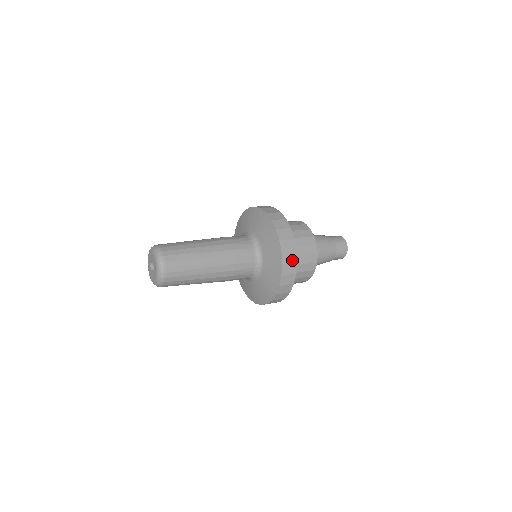
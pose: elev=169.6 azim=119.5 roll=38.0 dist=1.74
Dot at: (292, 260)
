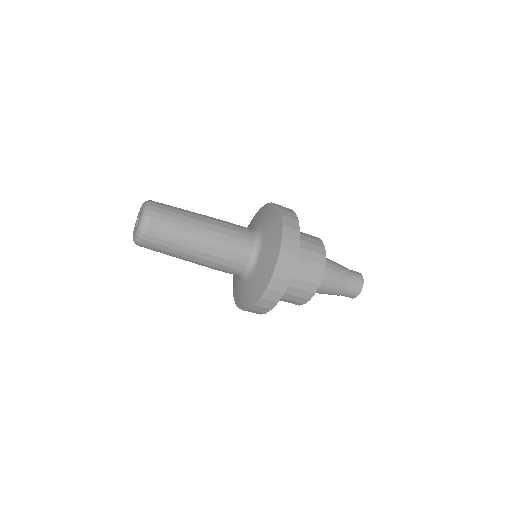
Dot at: (293, 250)
